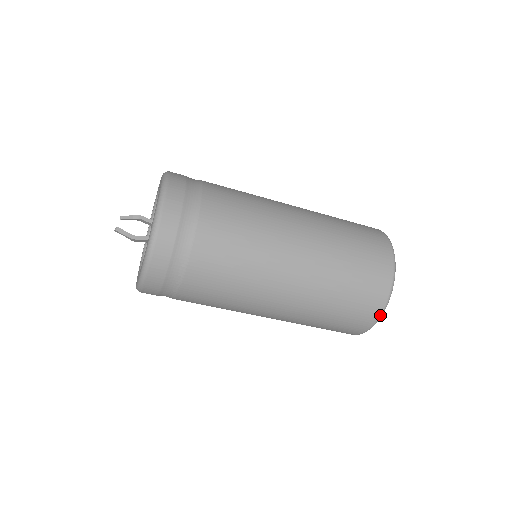
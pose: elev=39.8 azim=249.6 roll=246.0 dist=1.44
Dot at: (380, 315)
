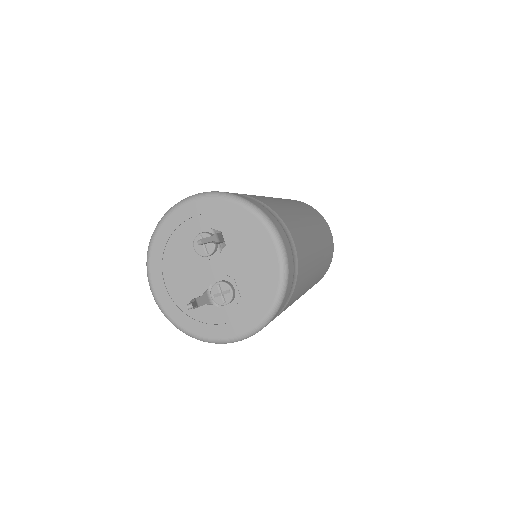
Dot at: occluded
